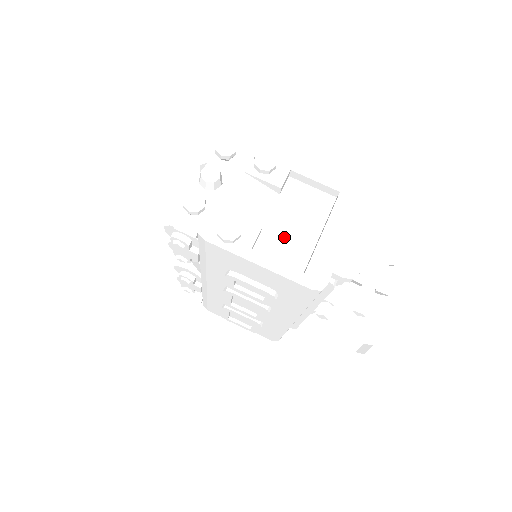
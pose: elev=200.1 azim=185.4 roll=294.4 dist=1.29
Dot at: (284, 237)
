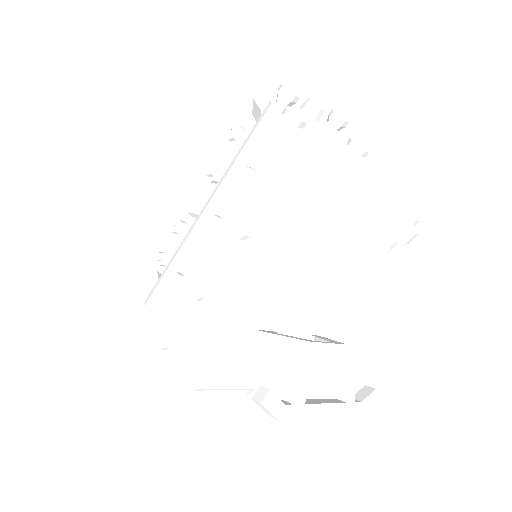
Dot at: (327, 171)
